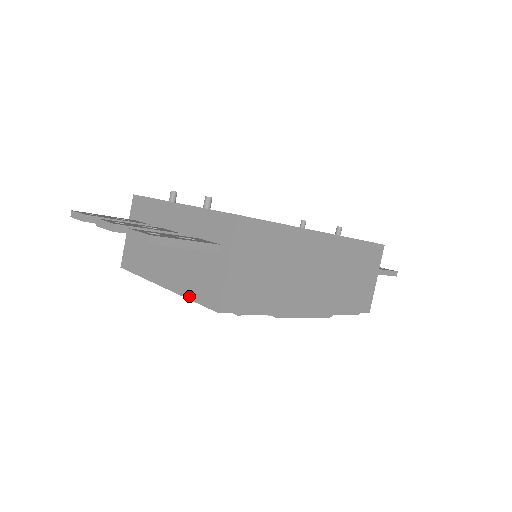
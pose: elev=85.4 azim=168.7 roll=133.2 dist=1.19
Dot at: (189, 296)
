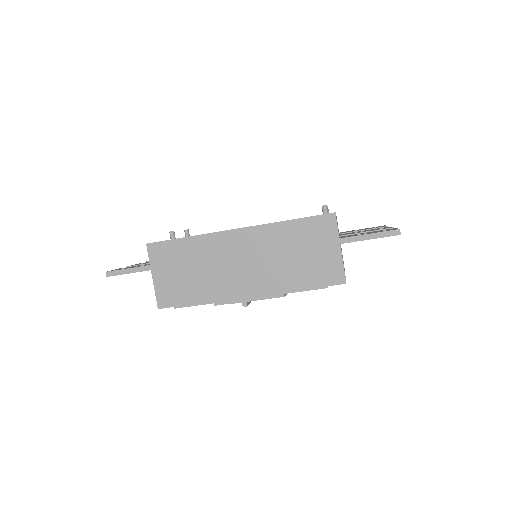
Dot at: occluded
